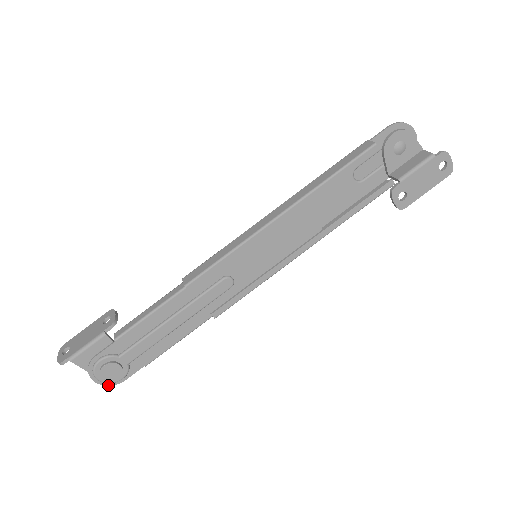
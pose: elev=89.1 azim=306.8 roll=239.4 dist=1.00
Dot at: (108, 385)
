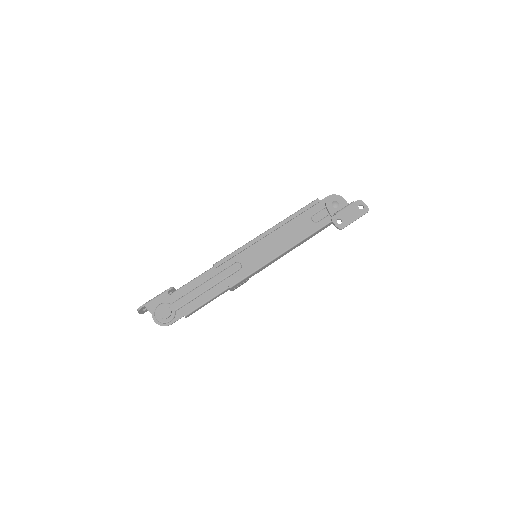
Dot at: (161, 325)
